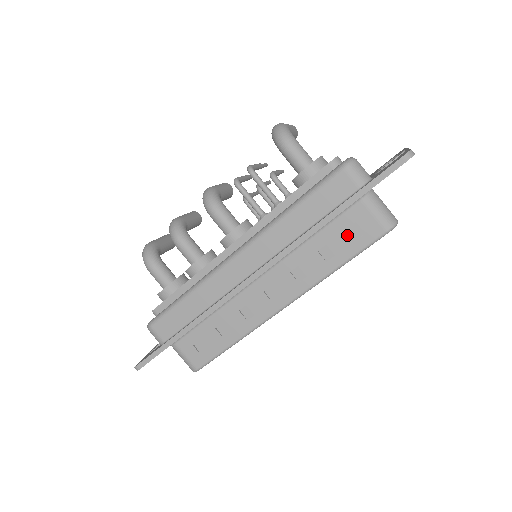
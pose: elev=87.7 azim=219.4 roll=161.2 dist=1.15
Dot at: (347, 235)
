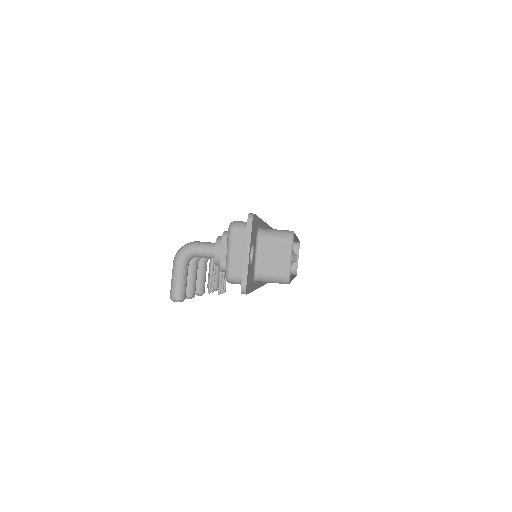
Dot at: occluded
